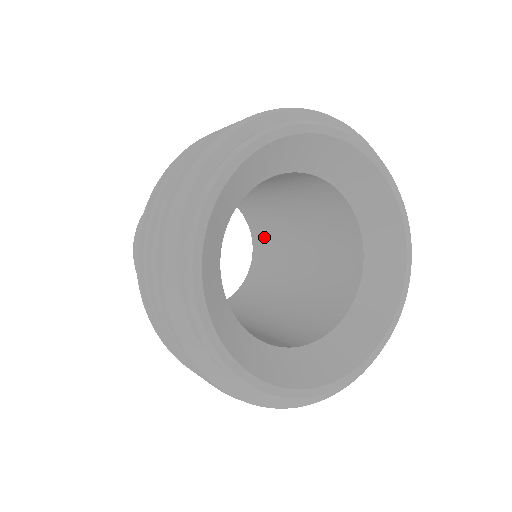
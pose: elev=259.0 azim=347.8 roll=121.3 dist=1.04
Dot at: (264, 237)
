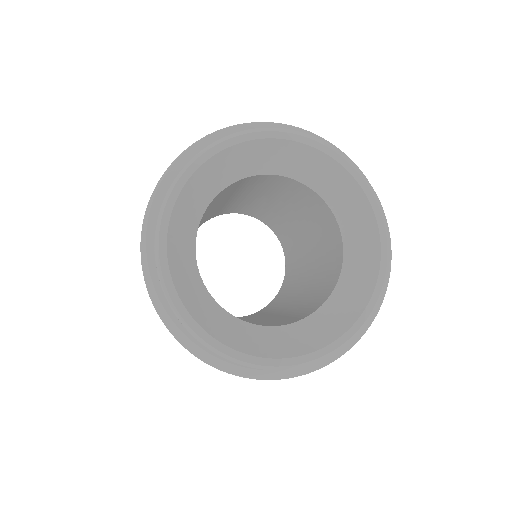
Dot at: (272, 222)
